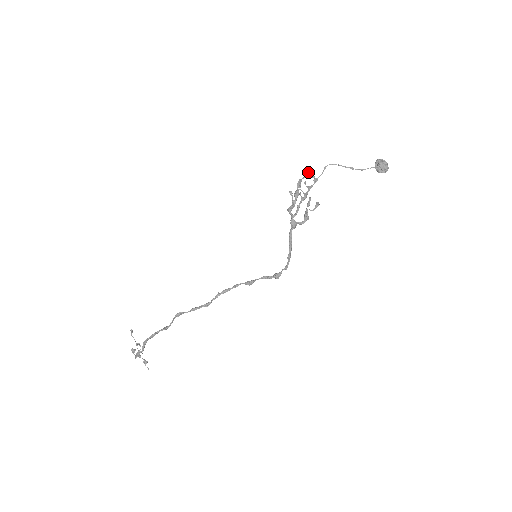
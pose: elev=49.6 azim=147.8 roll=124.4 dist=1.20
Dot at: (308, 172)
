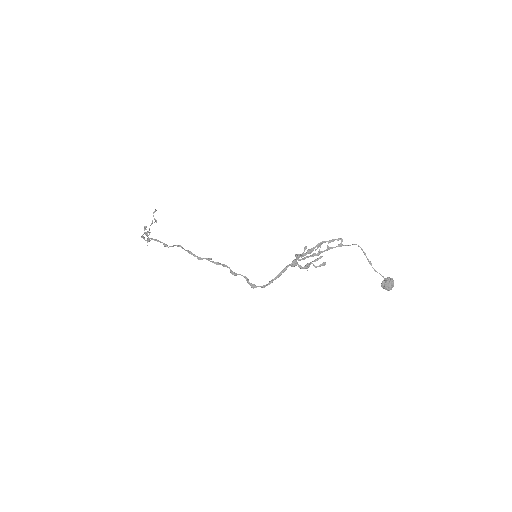
Dot at: occluded
